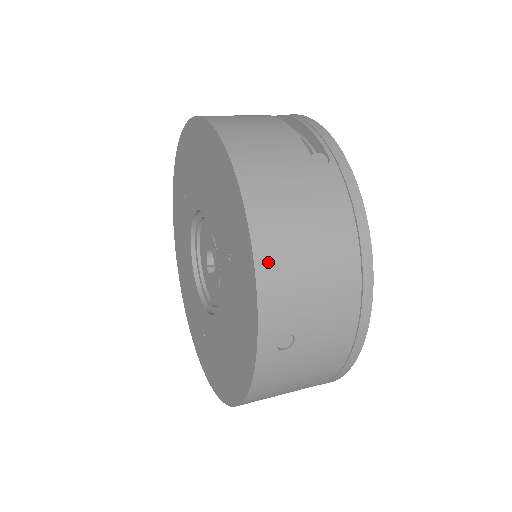
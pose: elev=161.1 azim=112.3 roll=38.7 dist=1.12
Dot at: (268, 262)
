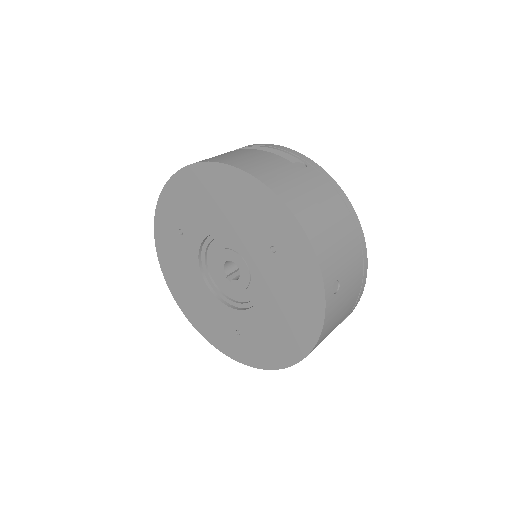
Dot at: (314, 236)
